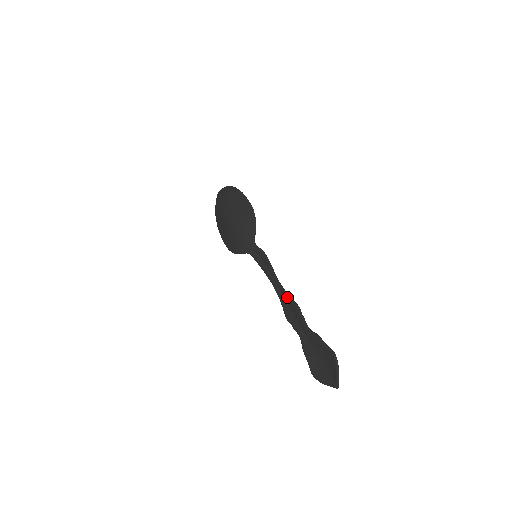
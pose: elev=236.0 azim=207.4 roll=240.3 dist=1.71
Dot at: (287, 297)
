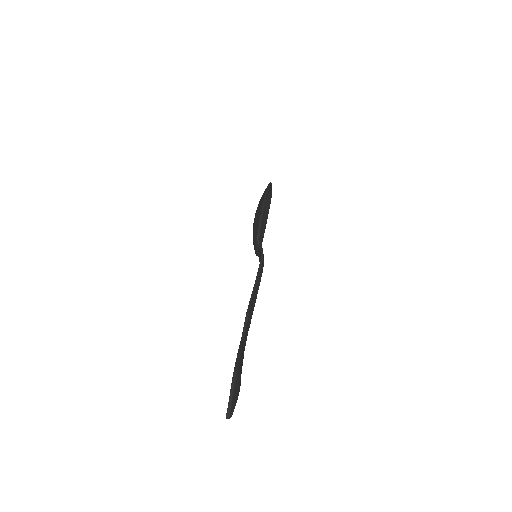
Dot at: (249, 302)
